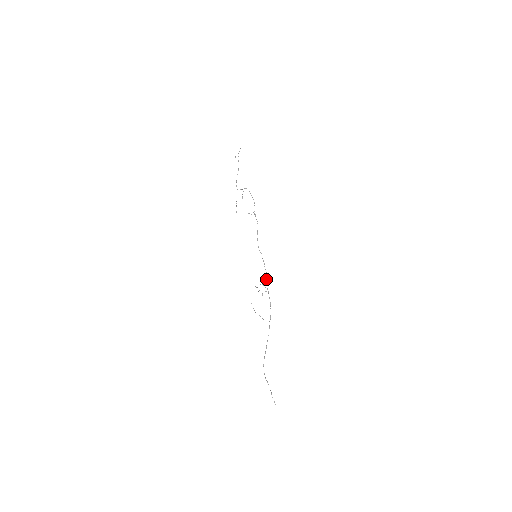
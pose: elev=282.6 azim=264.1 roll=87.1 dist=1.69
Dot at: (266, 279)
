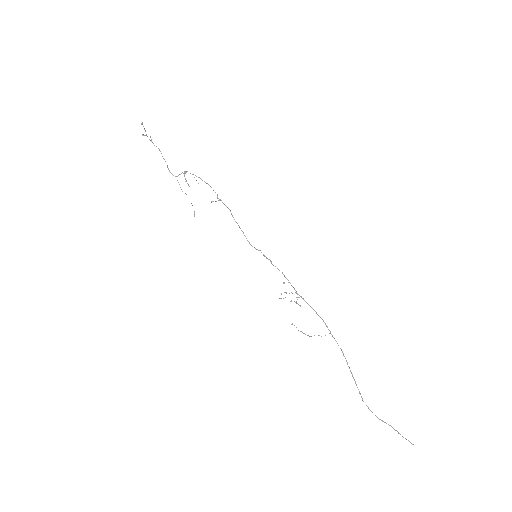
Dot at: occluded
